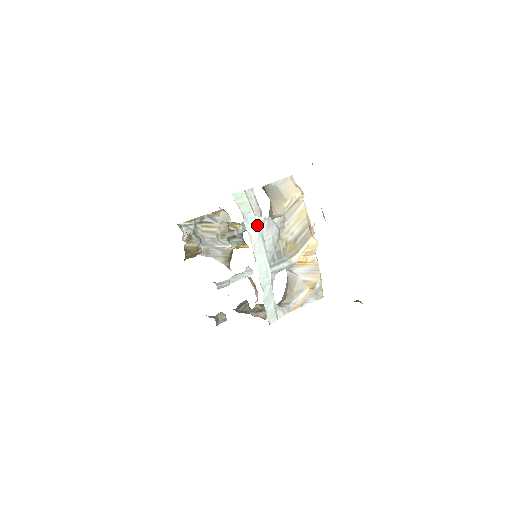
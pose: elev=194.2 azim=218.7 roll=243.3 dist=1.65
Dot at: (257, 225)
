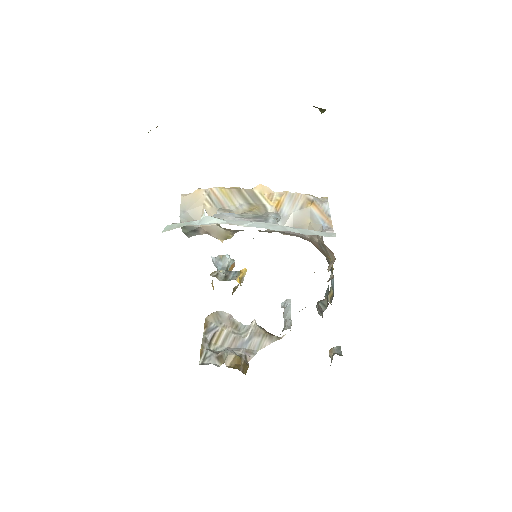
Dot at: (209, 218)
